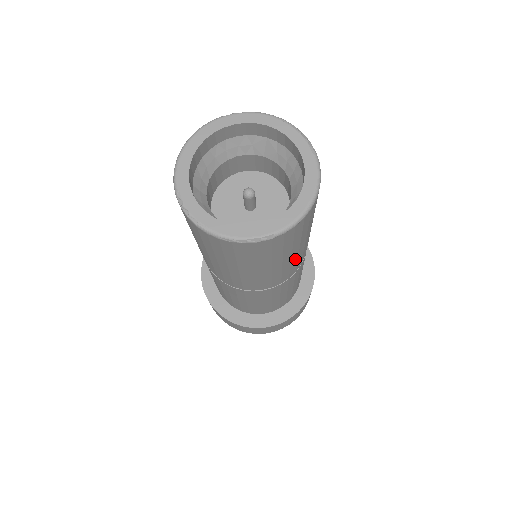
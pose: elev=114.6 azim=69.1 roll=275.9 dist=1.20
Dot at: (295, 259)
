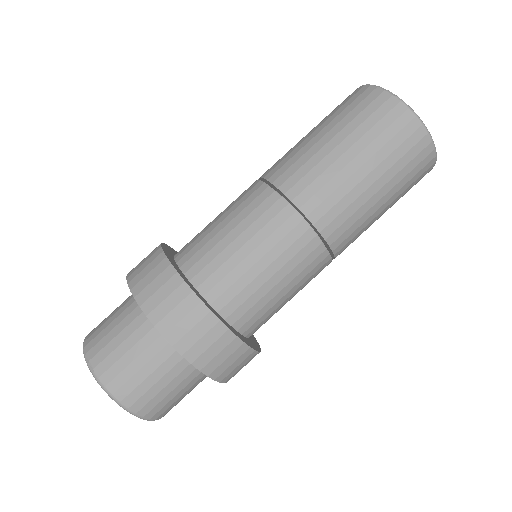
Dot at: (341, 179)
